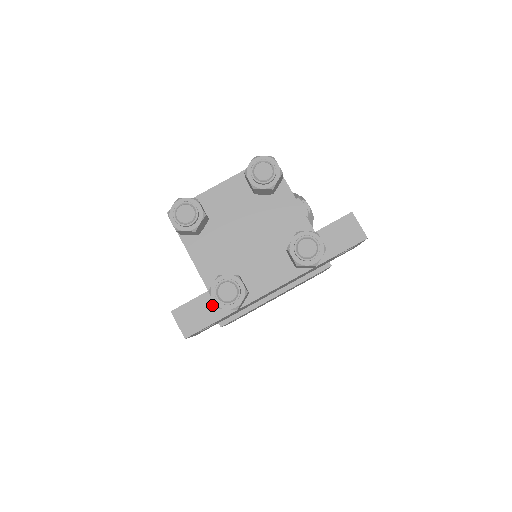
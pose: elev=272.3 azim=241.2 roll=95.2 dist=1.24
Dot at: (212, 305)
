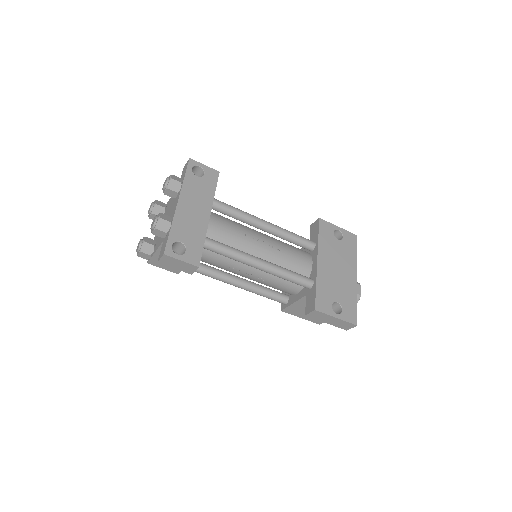
Dot at: (166, 238)
